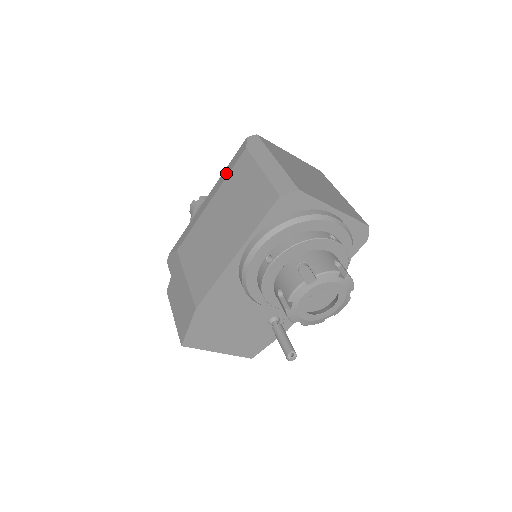
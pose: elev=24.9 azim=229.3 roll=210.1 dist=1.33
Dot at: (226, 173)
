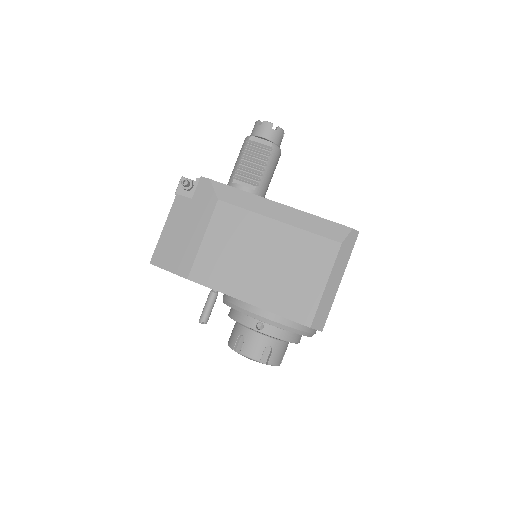
Dot at: (311, 225)
